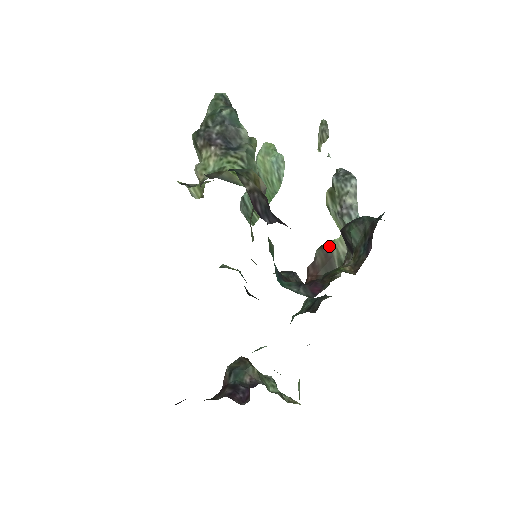
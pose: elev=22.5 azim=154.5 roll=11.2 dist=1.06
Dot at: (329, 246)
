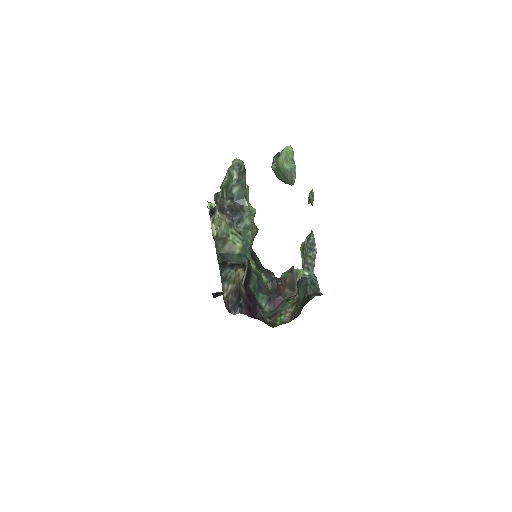
Dot at: (296, 274)
